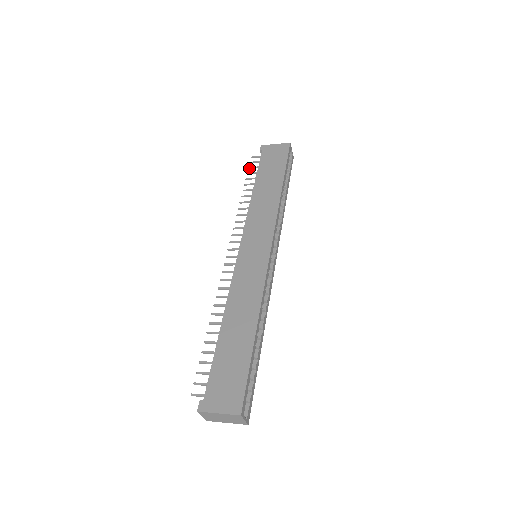
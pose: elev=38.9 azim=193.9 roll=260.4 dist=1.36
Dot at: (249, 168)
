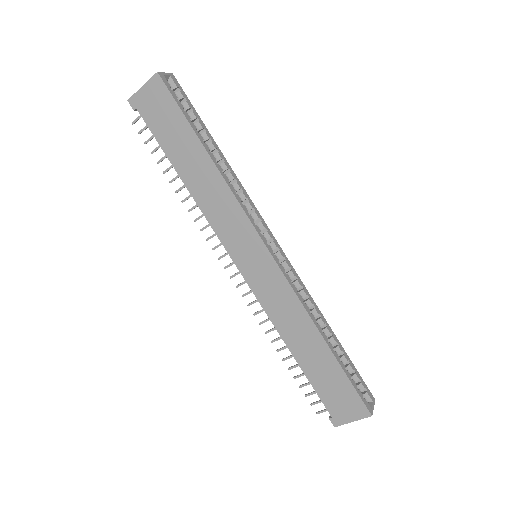
Dot at: occluded
